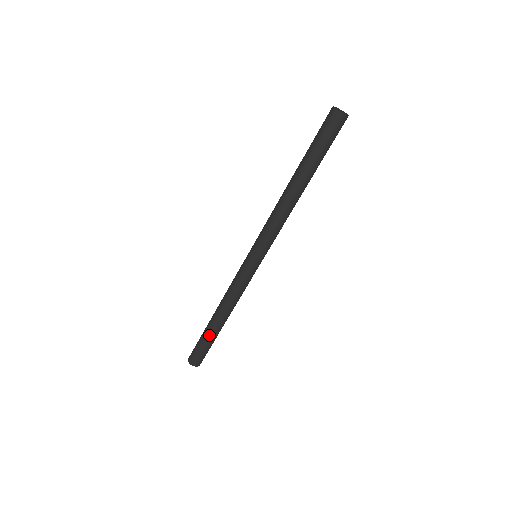
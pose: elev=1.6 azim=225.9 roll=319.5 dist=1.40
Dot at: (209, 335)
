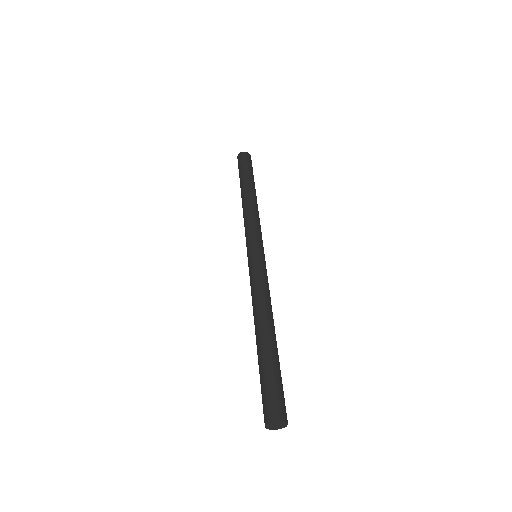
Dot at: (262, 357)
